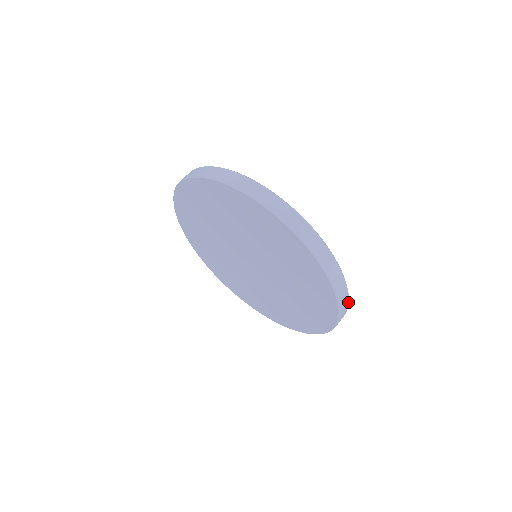
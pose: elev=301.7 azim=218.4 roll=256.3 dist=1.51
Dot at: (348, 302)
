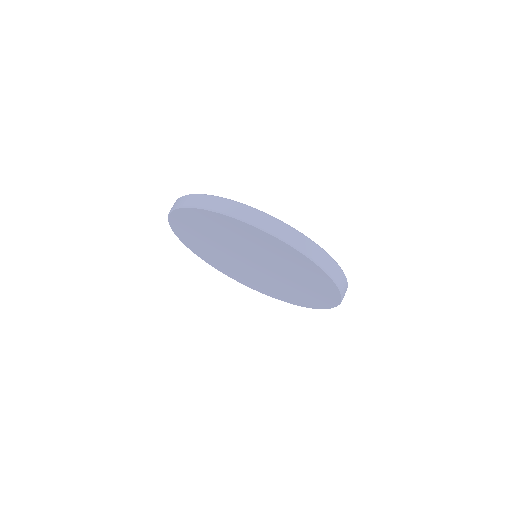
Dot at: occluded
